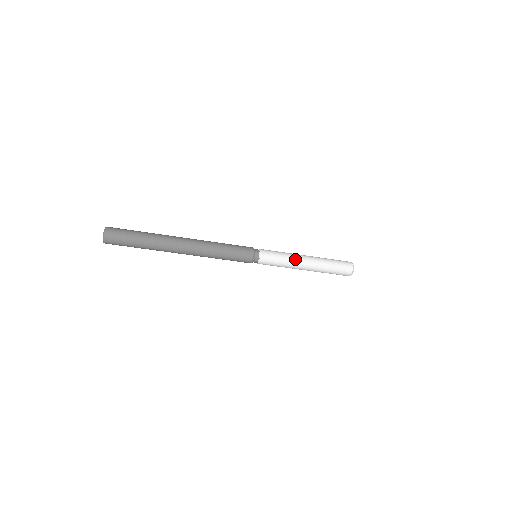
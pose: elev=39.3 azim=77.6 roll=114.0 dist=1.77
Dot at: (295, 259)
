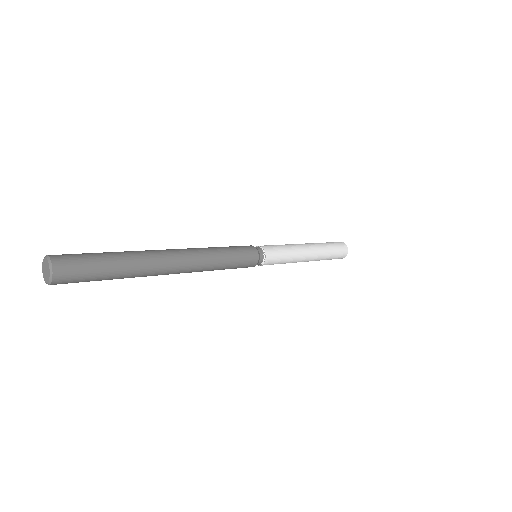
Dot at: (298, 260)
